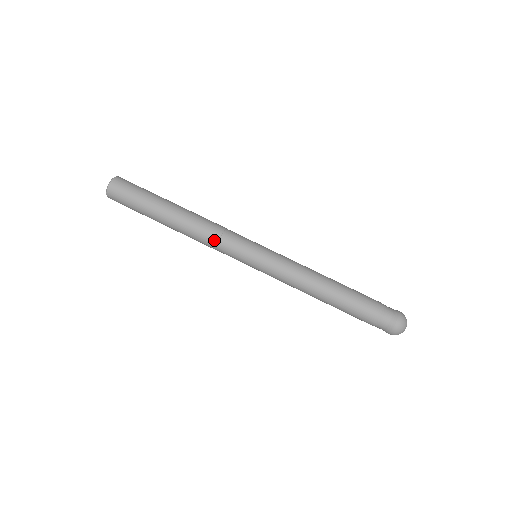
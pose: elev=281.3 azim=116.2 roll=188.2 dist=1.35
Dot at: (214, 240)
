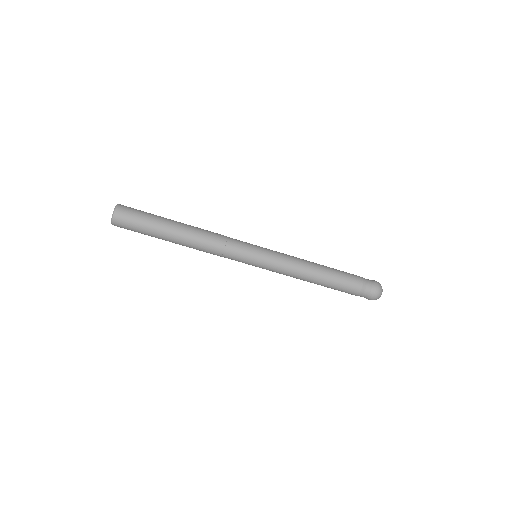
Dot at: (220, 251)
